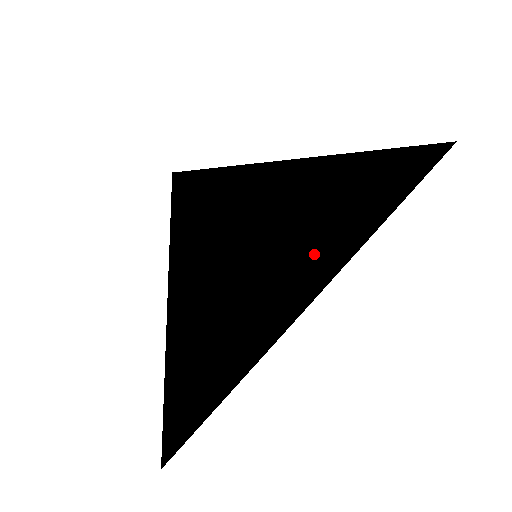
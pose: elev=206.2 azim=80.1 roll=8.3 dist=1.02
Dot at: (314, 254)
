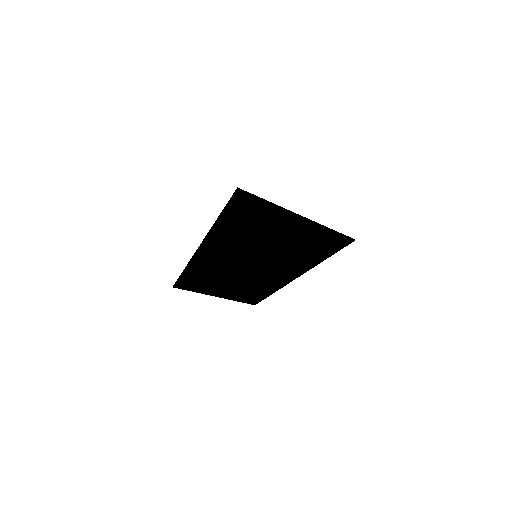
Dot at: (312, 250)
